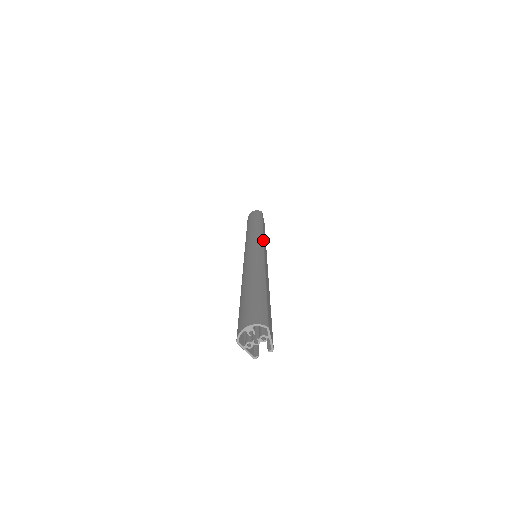
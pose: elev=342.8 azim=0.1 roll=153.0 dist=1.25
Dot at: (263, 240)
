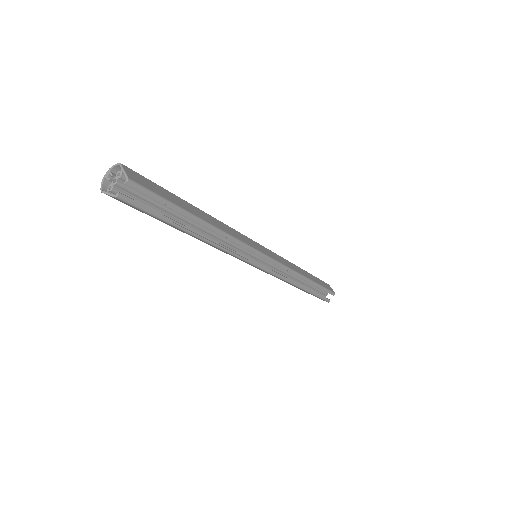
Dot at: (272, 252)
